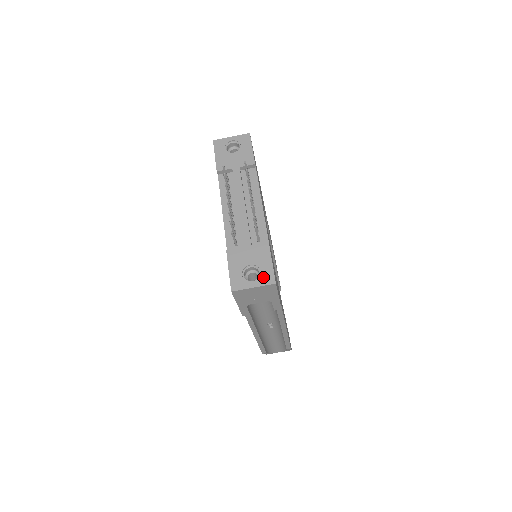
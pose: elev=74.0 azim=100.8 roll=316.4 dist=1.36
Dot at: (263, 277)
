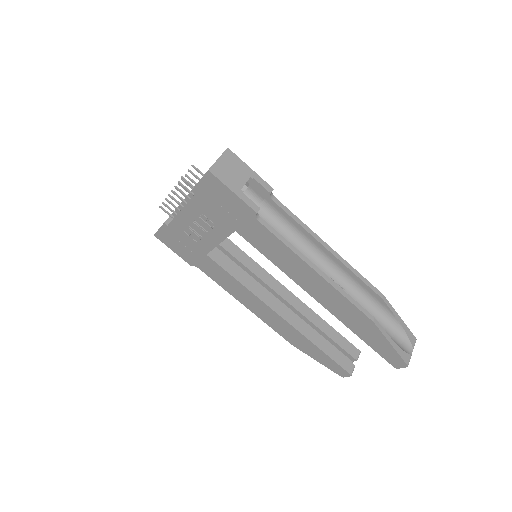
Dot at: occluded
